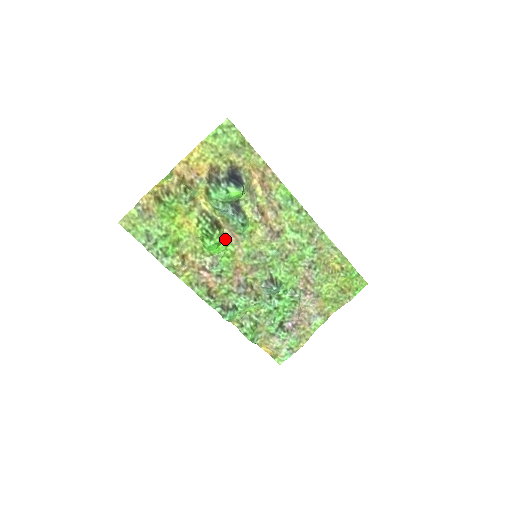
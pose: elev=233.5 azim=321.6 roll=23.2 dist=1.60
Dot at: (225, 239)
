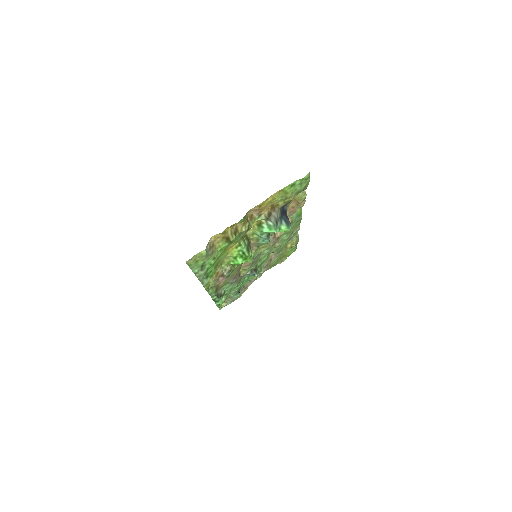
Dot at: occluded
